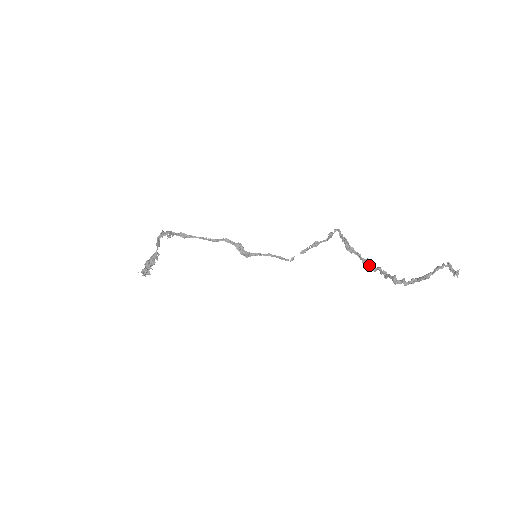
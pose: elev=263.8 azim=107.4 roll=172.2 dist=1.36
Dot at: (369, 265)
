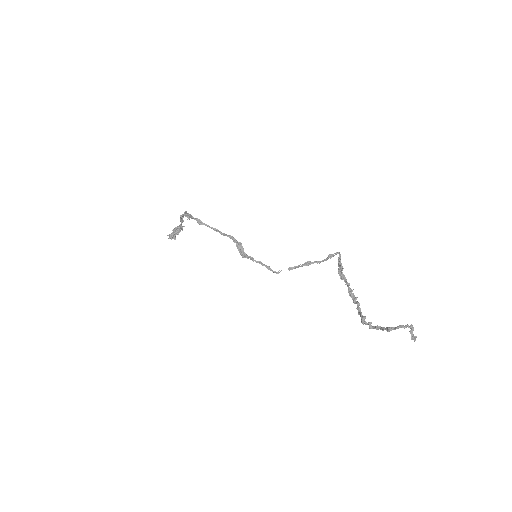
Dot at: (353, 296)
